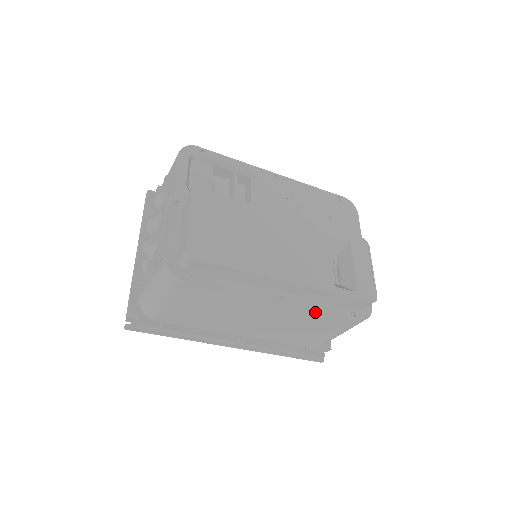
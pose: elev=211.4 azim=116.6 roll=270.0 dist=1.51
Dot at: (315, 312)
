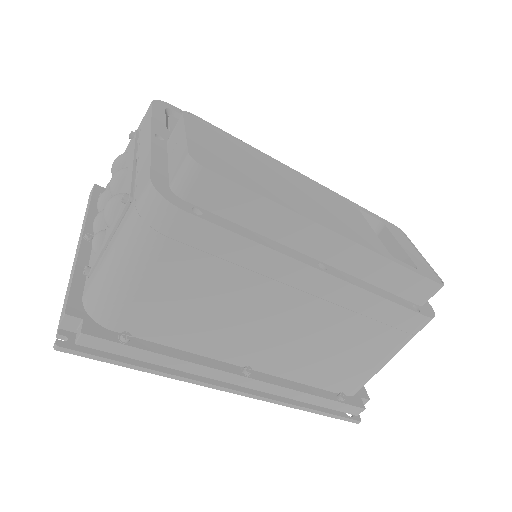
Dot at: (370, 298)
